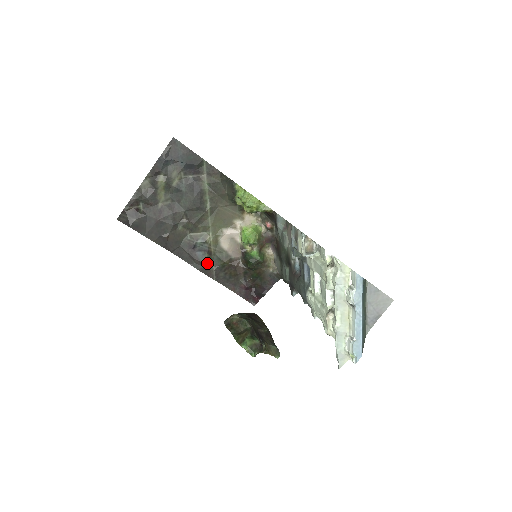
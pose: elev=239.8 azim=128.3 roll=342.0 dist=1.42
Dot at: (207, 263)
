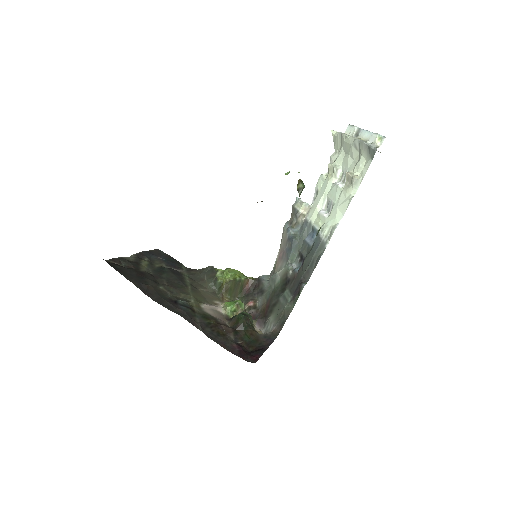
Dot at: (191, 316)
